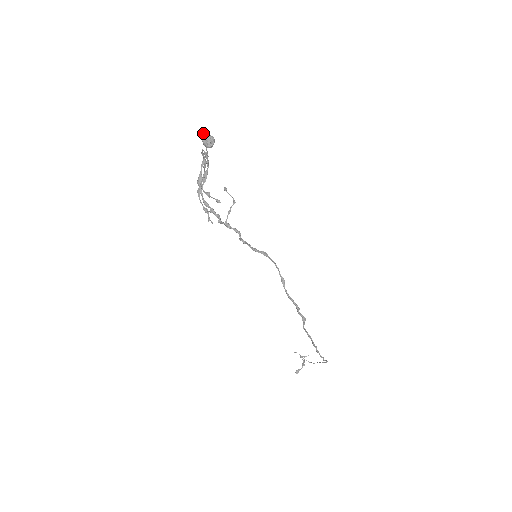
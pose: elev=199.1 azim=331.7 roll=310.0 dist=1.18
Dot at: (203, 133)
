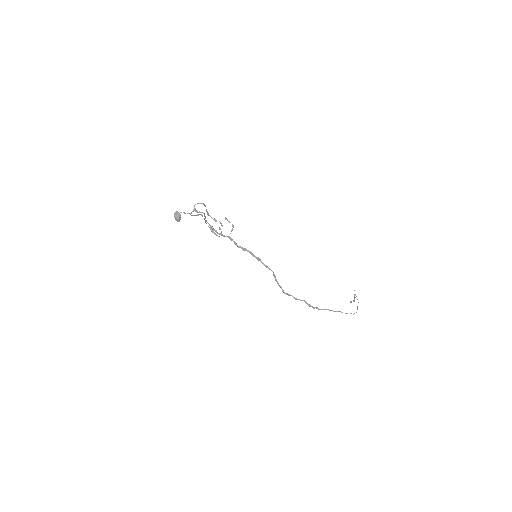
Dot at: (175, 213)
